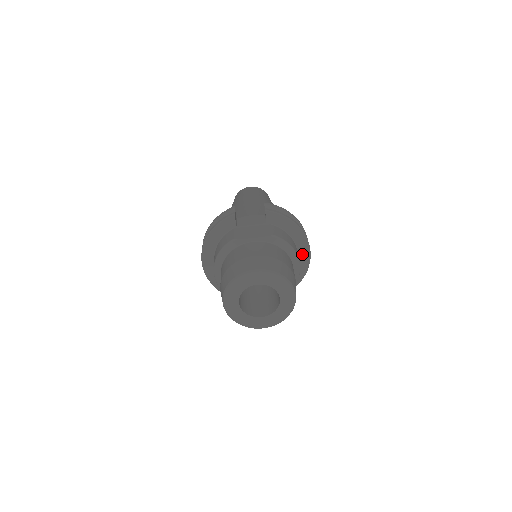
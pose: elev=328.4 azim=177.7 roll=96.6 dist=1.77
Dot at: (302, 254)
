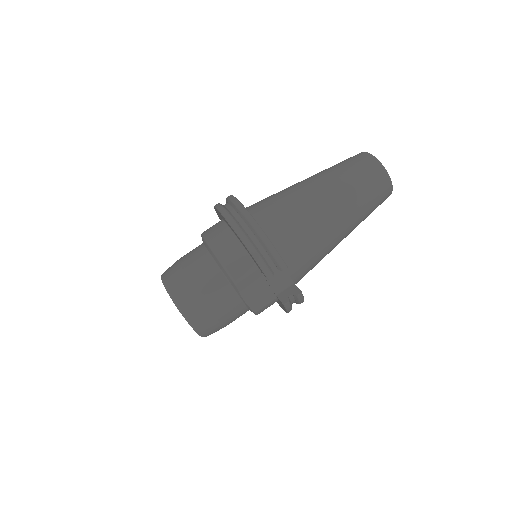
Dot at: occluded
